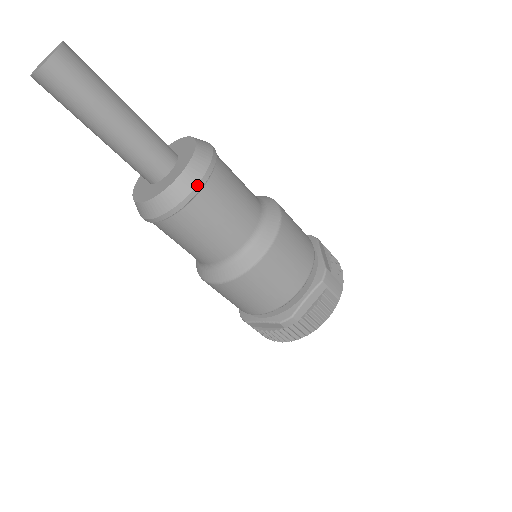
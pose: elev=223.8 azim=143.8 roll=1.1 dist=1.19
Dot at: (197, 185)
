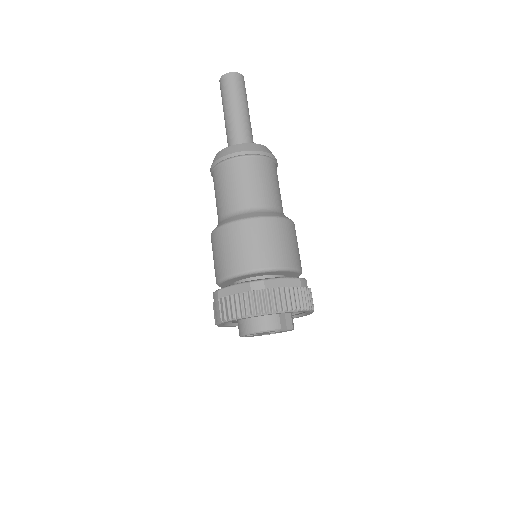
Dot at: (277, 163)
